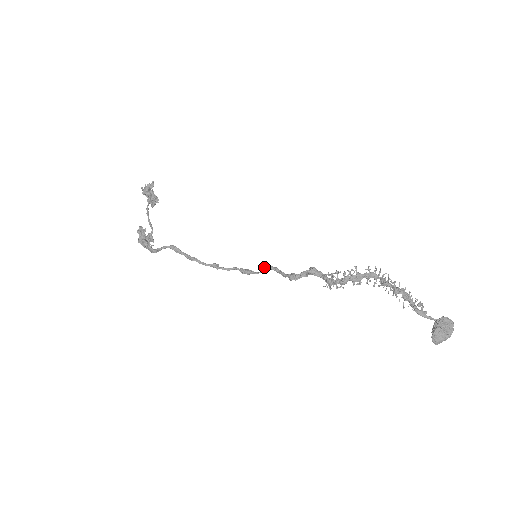
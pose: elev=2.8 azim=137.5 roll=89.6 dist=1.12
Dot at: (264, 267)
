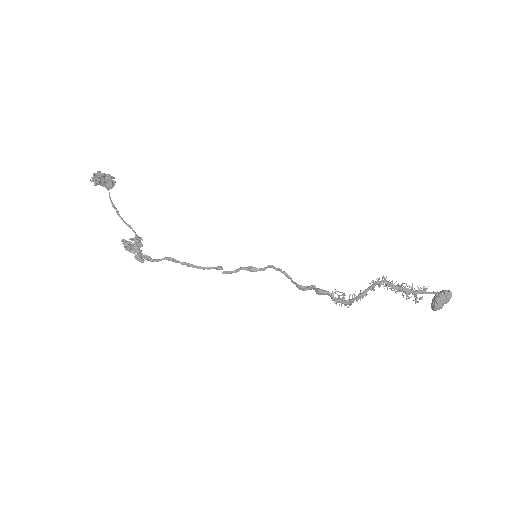
Dot at: (268, 267)
